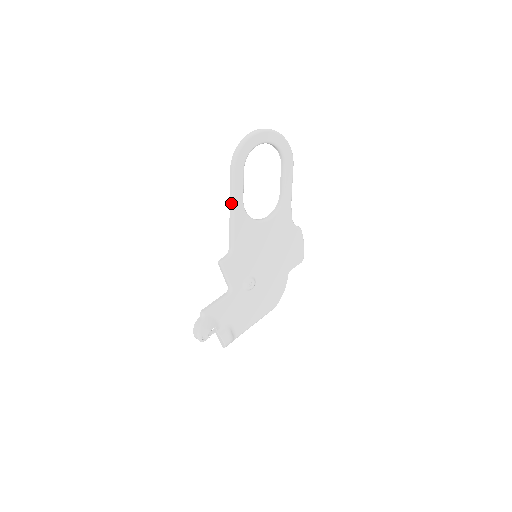
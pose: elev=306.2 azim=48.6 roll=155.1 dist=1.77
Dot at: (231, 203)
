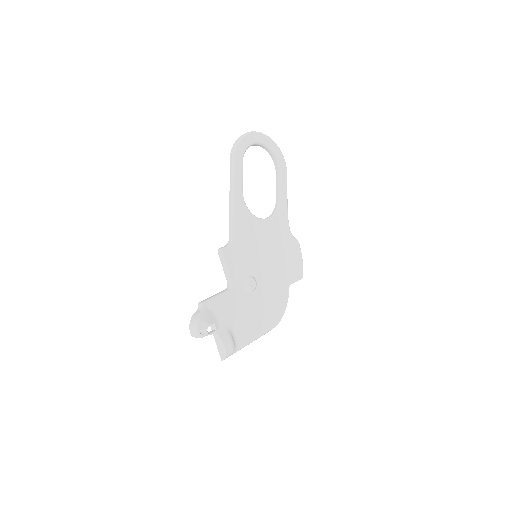
Dot at: (231, 190)
